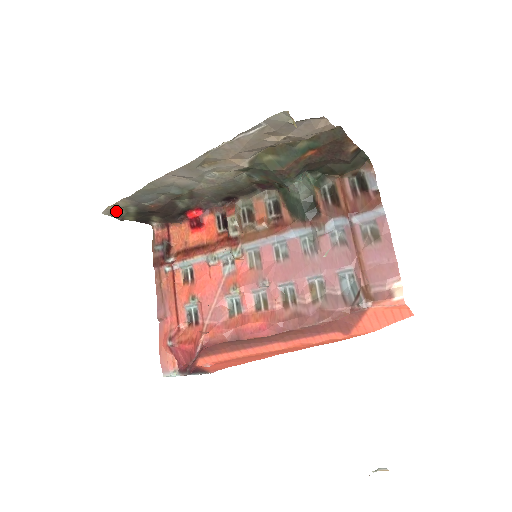
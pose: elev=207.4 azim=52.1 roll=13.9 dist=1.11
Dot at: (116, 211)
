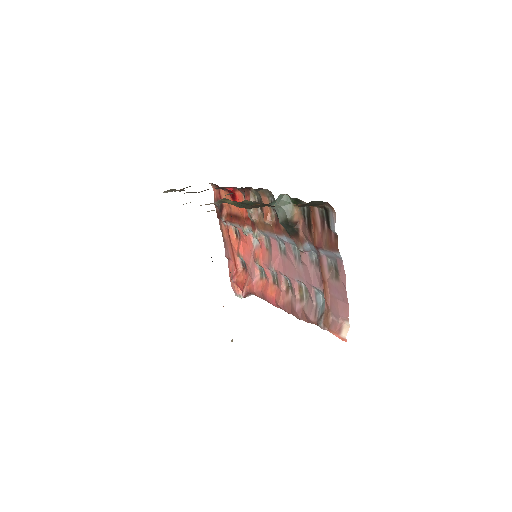
Dot at: (172, 189)
